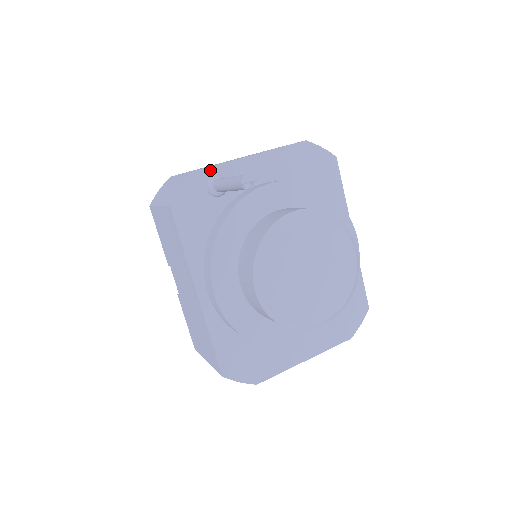
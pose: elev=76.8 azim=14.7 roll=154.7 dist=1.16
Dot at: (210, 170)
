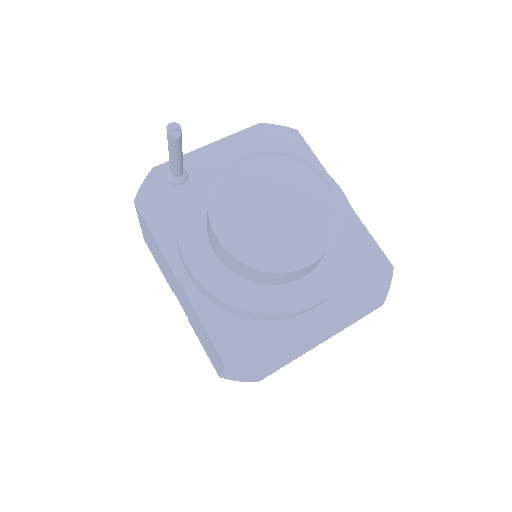
Dot at: (168, 165)
